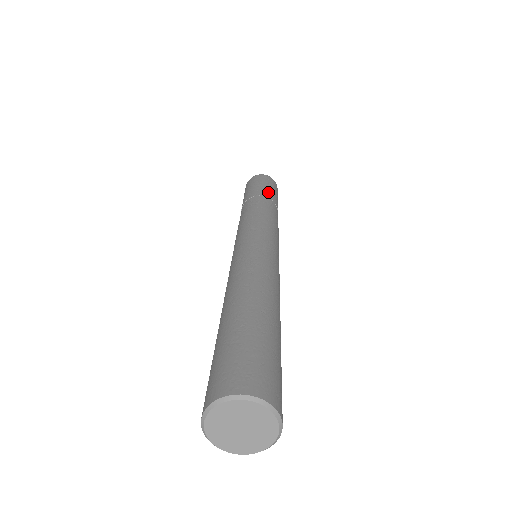
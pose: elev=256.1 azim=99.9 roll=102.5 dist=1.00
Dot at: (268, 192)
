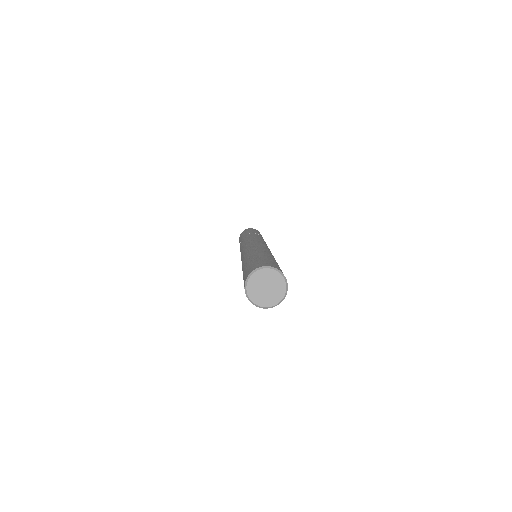
Dot at: (256, 232)
